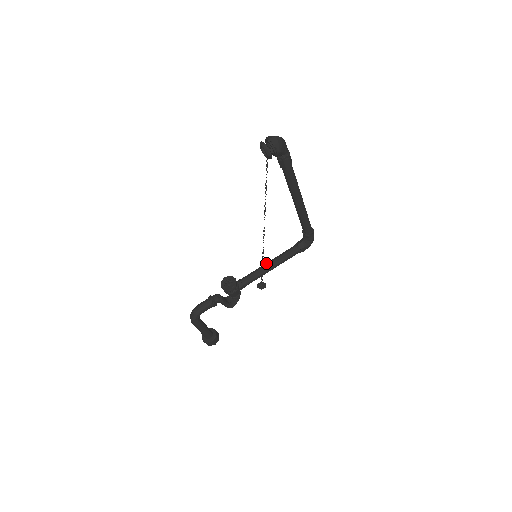
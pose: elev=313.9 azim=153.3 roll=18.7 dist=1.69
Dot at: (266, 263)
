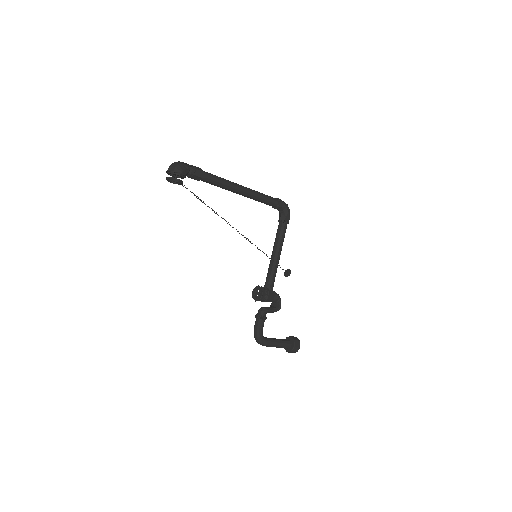
Dot at: occluded
